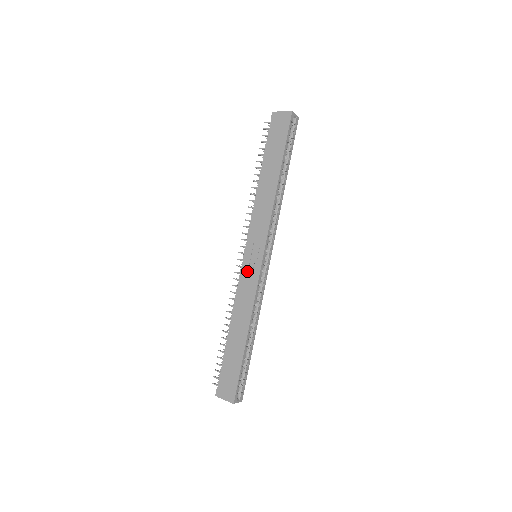
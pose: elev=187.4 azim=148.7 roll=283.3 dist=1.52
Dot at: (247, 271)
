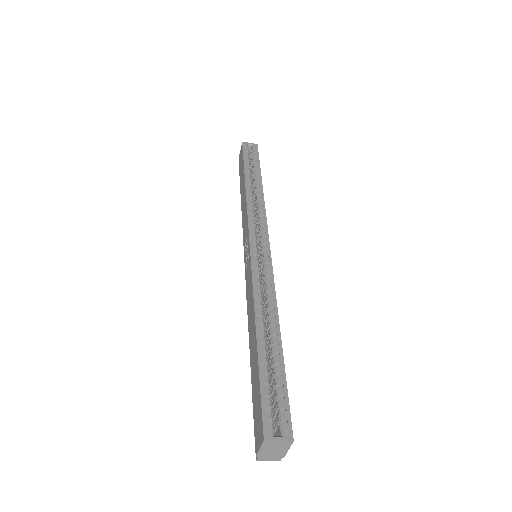
Dot at: (246, 272)
